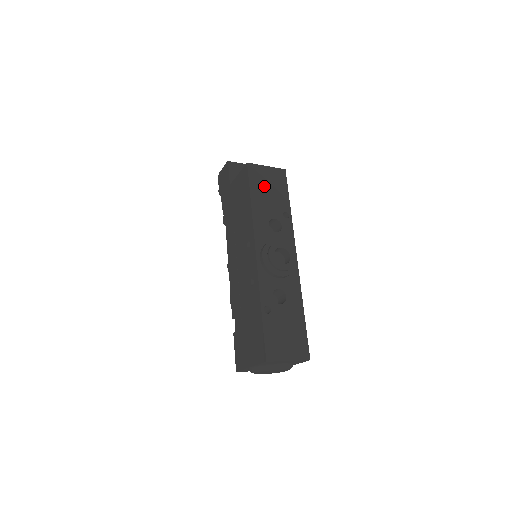
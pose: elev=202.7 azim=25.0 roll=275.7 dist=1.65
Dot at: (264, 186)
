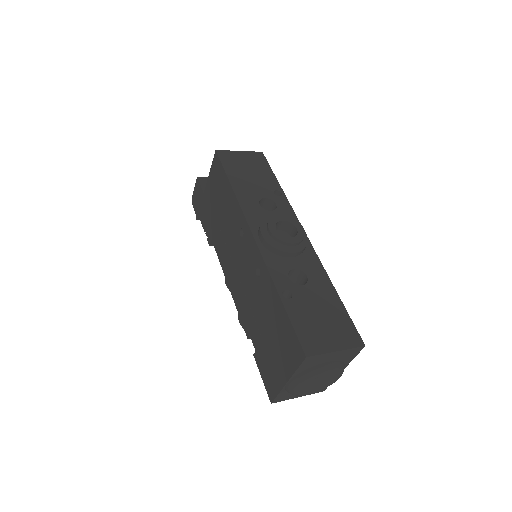
Dot at: (242, 169)
